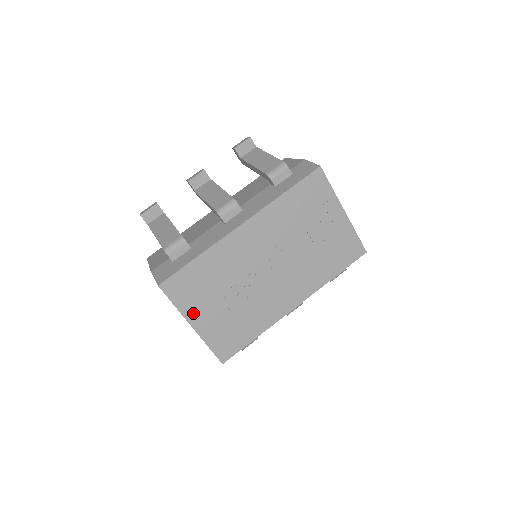
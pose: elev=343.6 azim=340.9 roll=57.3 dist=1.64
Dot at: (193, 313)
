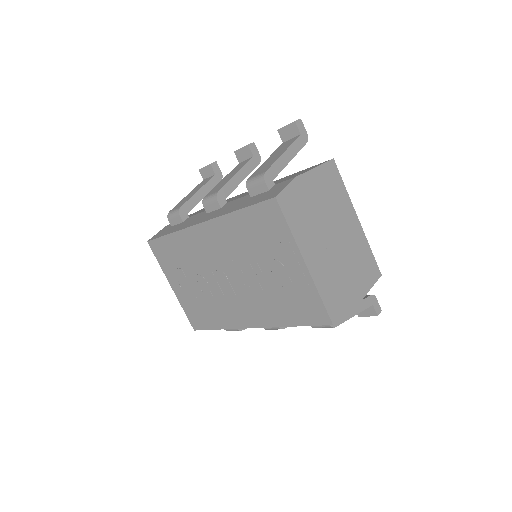
Dot at: (171, 277)
